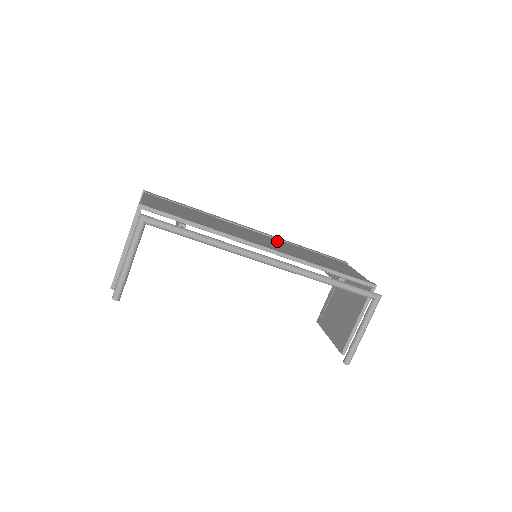
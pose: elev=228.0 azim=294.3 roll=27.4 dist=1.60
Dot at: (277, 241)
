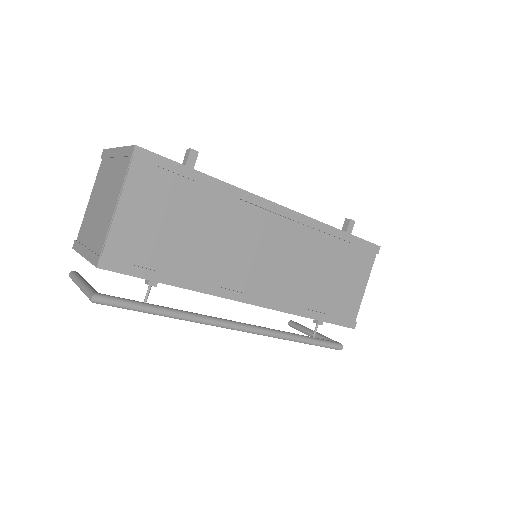
Dot at: (298, 240)
